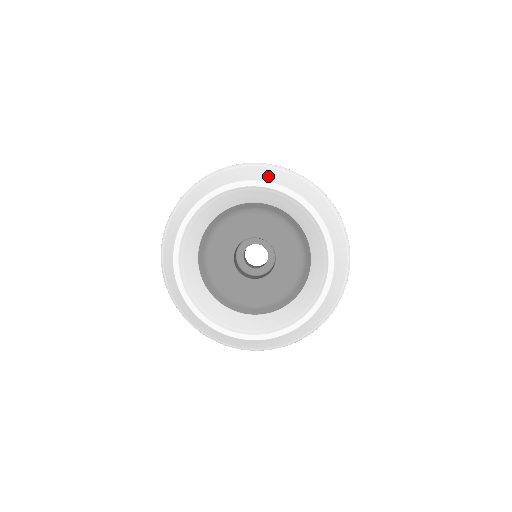
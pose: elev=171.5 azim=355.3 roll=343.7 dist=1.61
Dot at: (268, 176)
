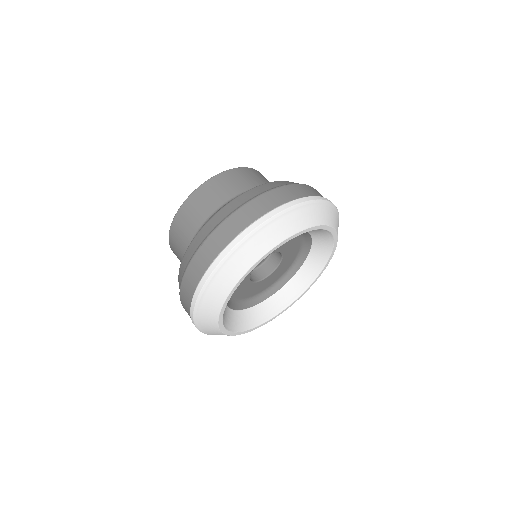
Dot at: (289, 228)
